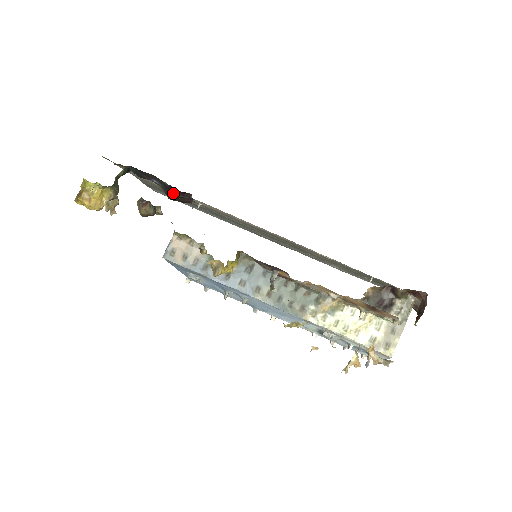
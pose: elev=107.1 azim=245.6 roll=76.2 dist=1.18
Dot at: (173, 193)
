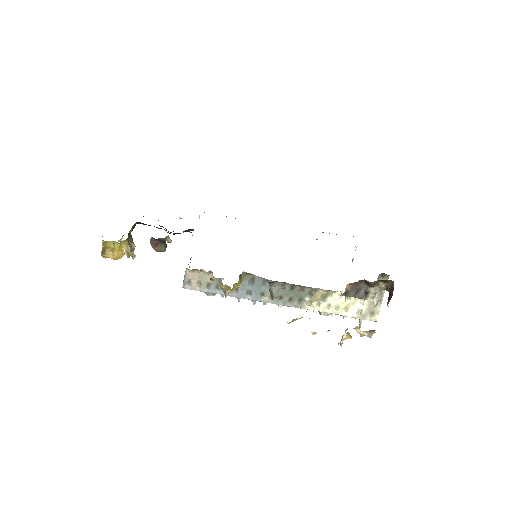
Dot at: (176, 233)
